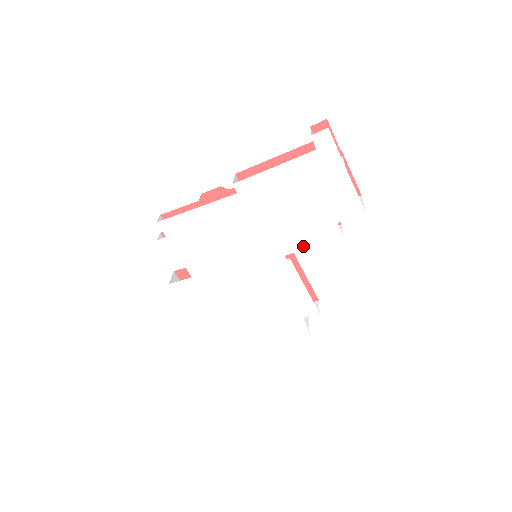
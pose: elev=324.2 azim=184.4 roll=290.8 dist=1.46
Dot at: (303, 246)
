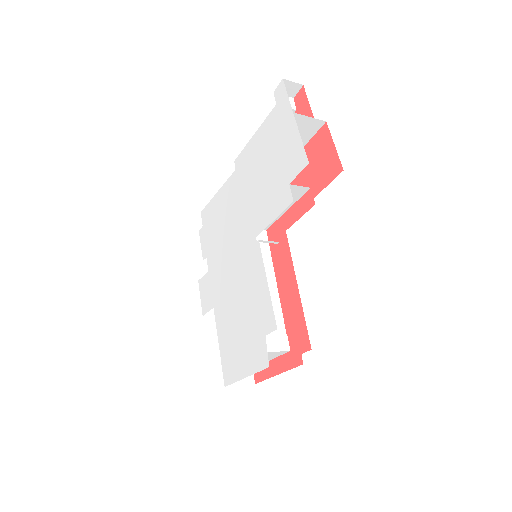
Dot at: (267, 222)
